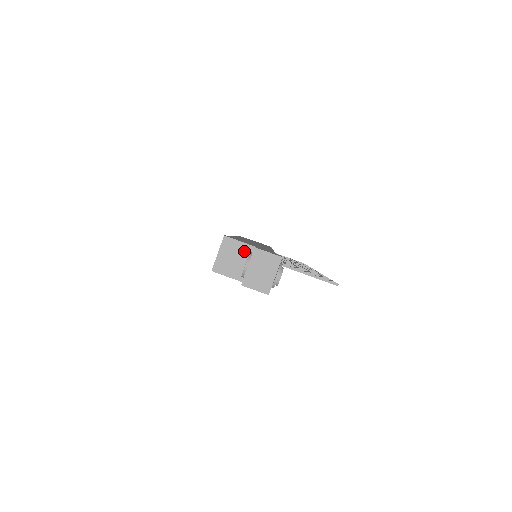
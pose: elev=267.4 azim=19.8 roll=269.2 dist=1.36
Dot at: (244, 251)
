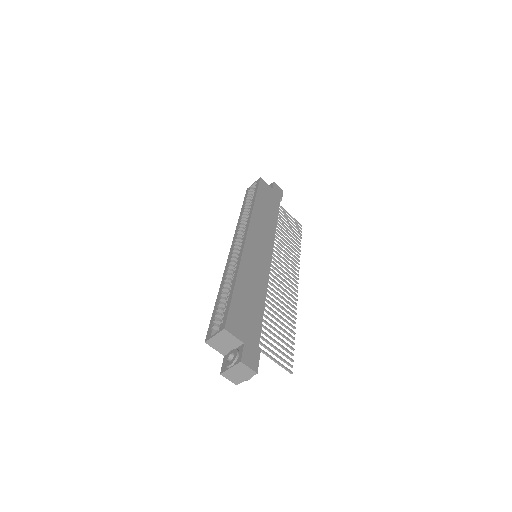
Dot at: (235, 342)
